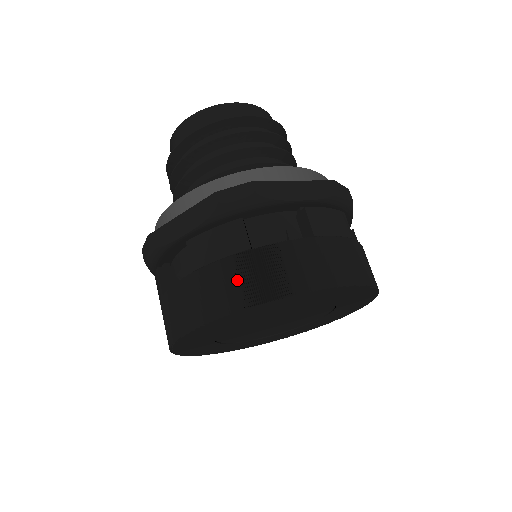
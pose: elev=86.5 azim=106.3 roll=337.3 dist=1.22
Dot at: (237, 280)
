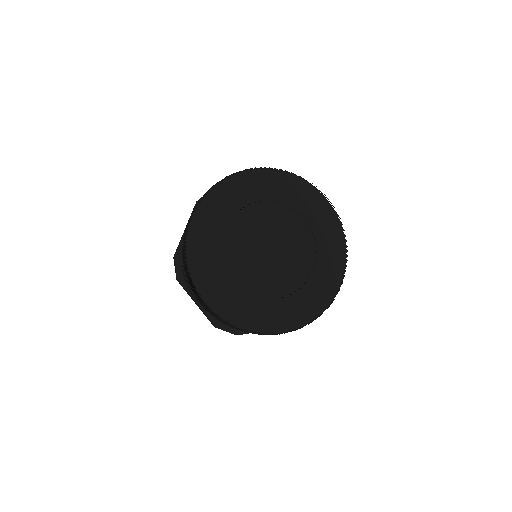
Dot at: occluded
